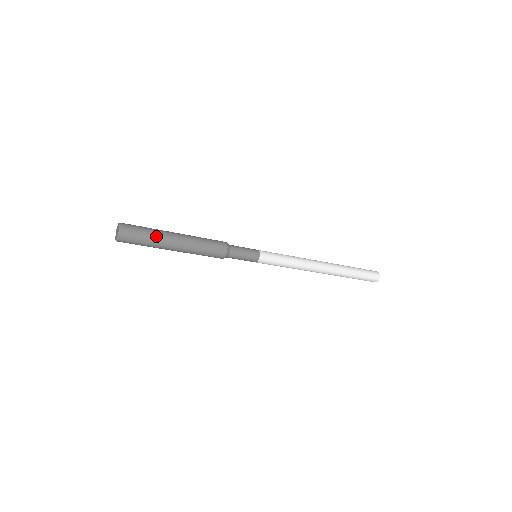
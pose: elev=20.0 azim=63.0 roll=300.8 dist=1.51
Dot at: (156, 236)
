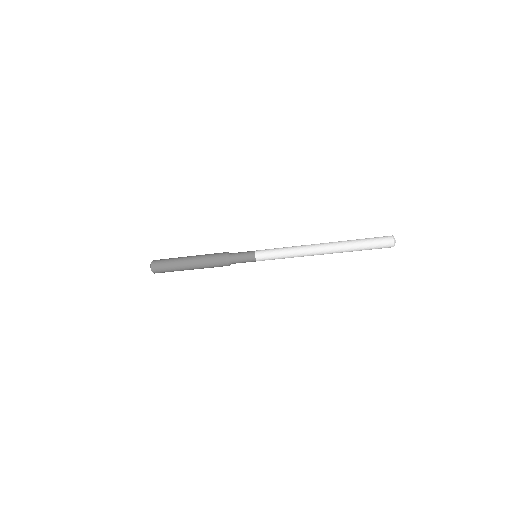
Dot at: (173, 261)
